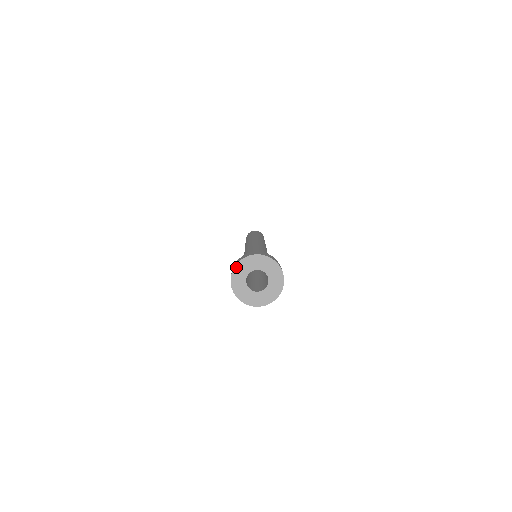
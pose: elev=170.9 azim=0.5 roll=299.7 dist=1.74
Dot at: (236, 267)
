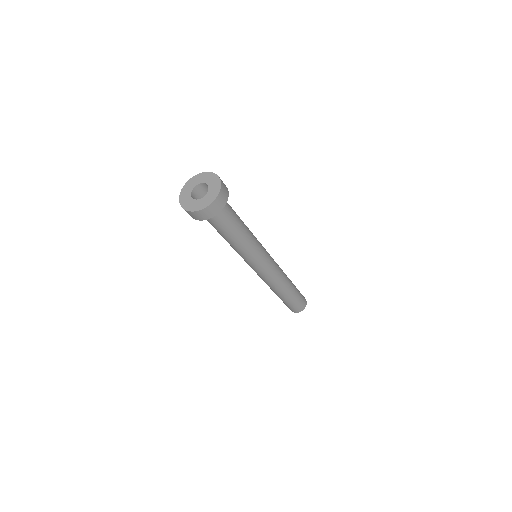
Dot at: (191, 179)
